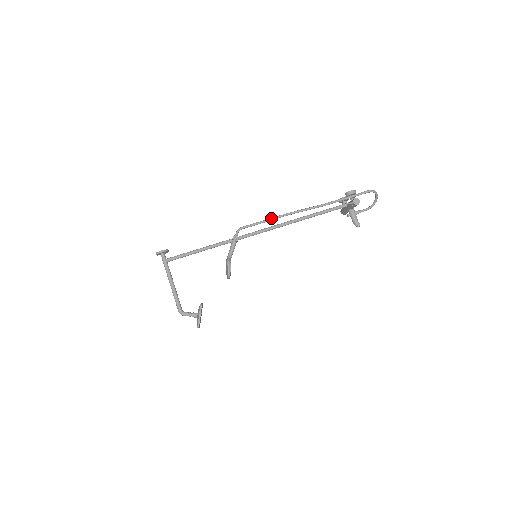
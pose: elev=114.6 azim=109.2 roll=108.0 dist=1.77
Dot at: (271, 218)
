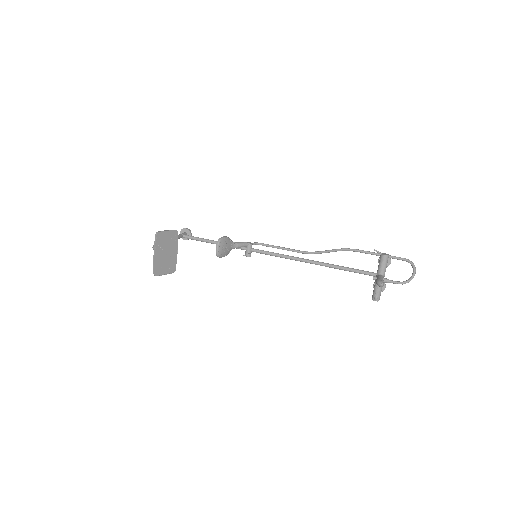
Dot at: (292, 249)
